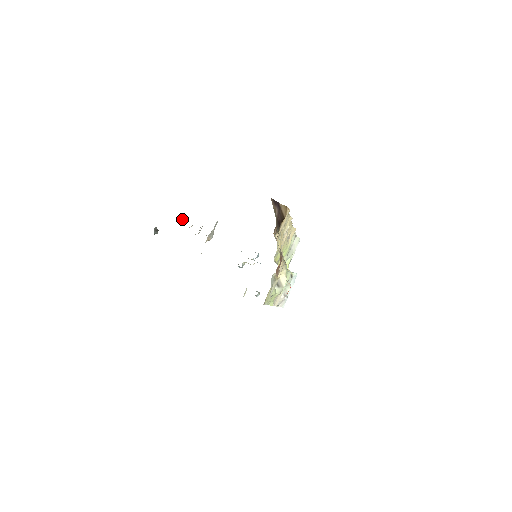
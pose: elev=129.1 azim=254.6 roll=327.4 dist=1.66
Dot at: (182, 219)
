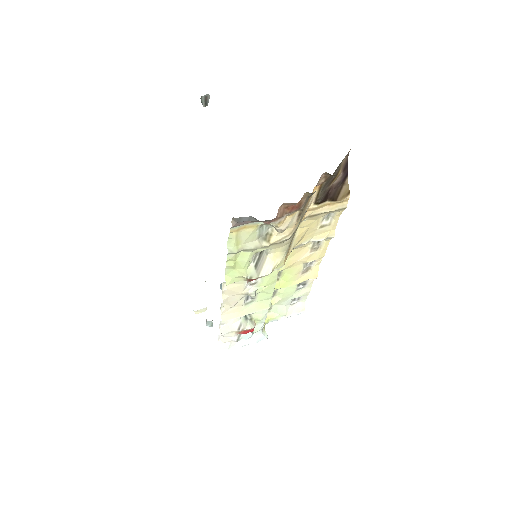
Dot at: occluded
